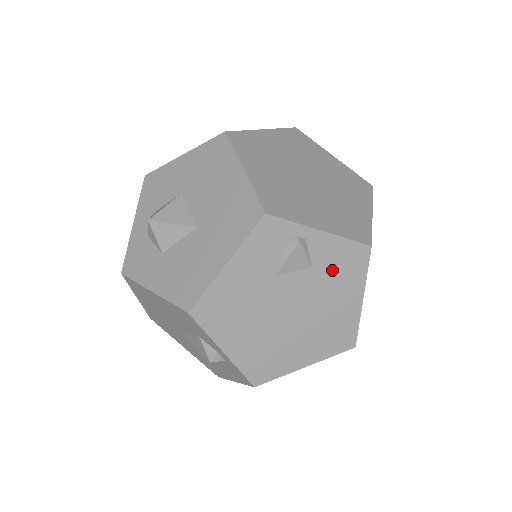
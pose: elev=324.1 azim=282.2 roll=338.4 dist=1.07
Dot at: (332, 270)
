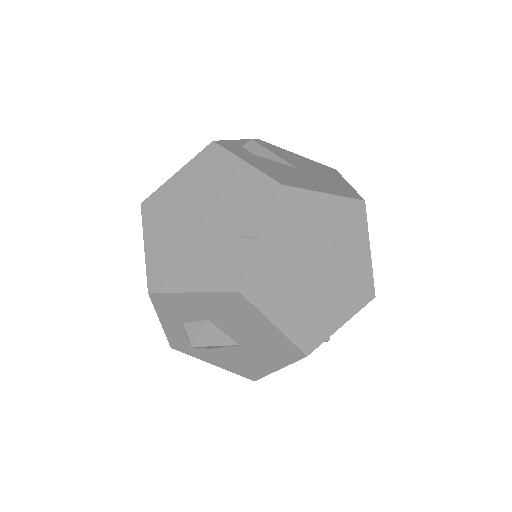
Dot at: occluded
